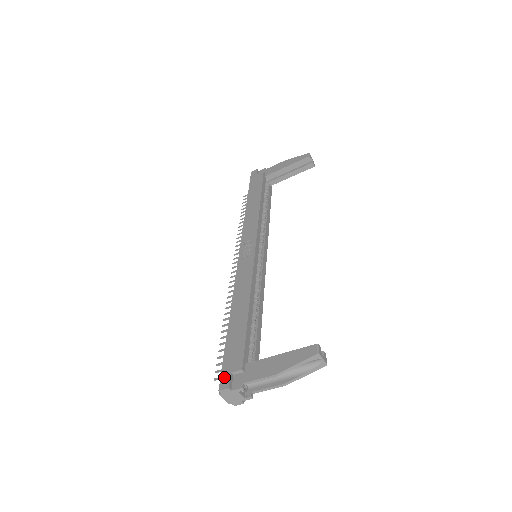
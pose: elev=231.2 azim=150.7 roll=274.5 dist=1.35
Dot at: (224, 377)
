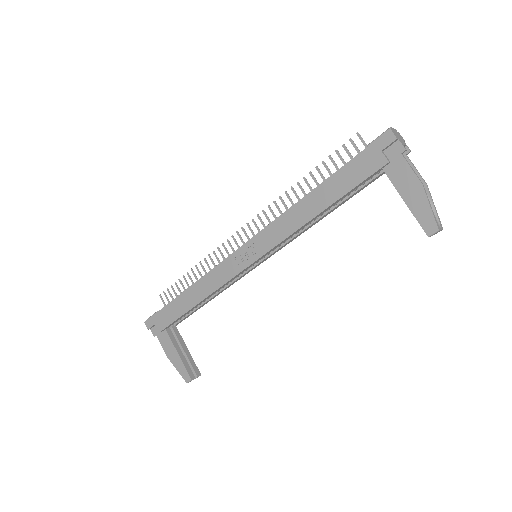
Dot at: (151, 321)
